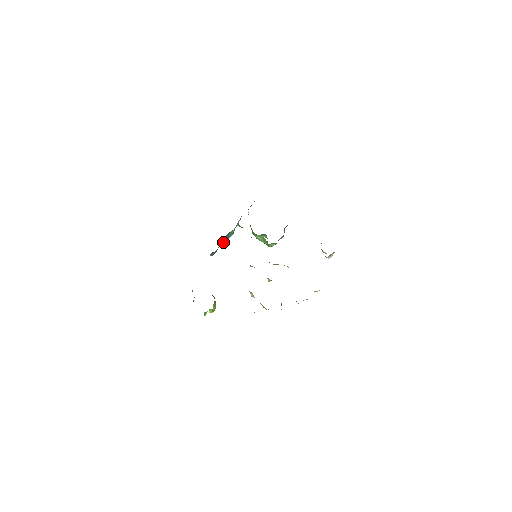
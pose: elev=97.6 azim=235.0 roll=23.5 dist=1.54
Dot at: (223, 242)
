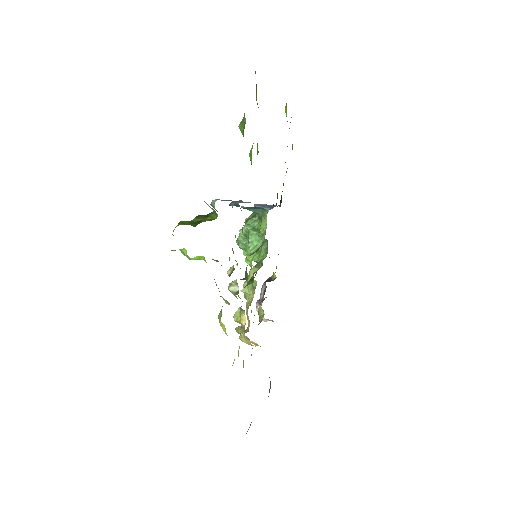
Dot at: (246, 207)
